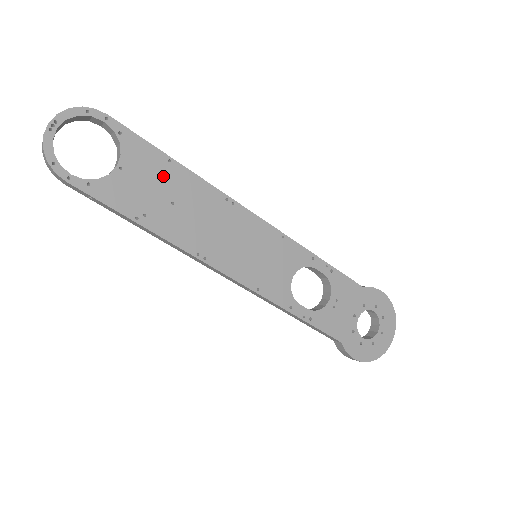
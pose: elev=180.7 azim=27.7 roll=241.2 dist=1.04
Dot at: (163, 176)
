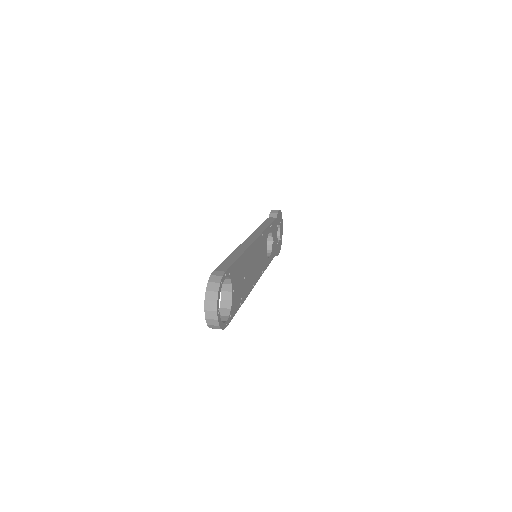
Dot at: (240, 270)
